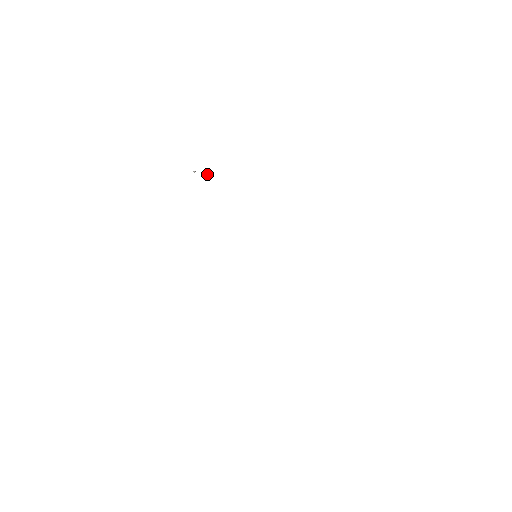
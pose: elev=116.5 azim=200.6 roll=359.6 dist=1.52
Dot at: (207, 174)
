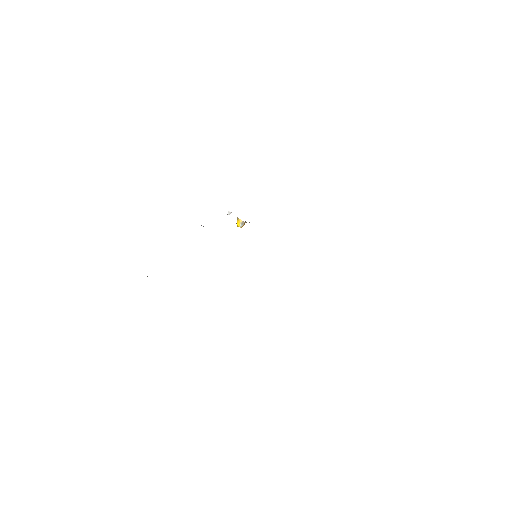
Dot at: (239, 222)
